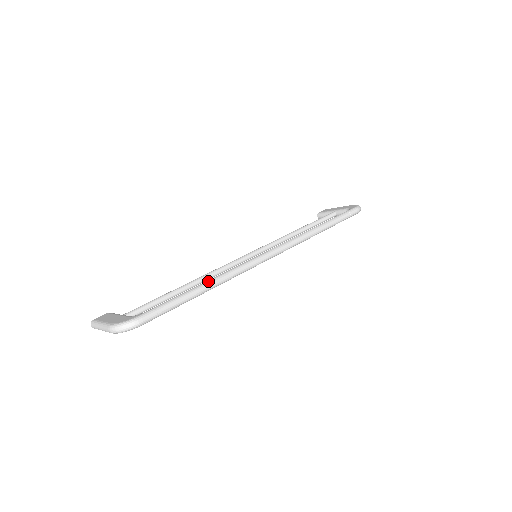
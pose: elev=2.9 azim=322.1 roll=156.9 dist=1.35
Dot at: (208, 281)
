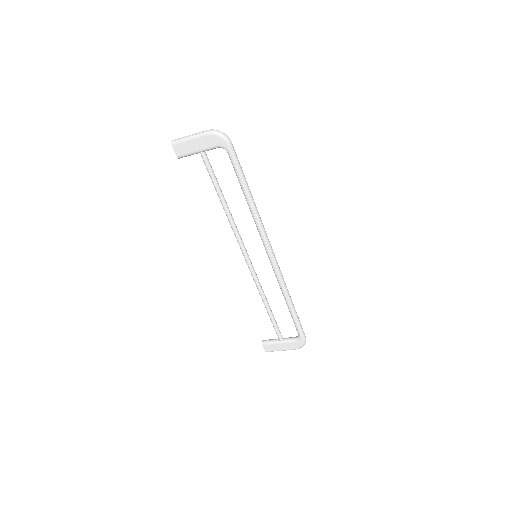
Dot at: (252, 199)
